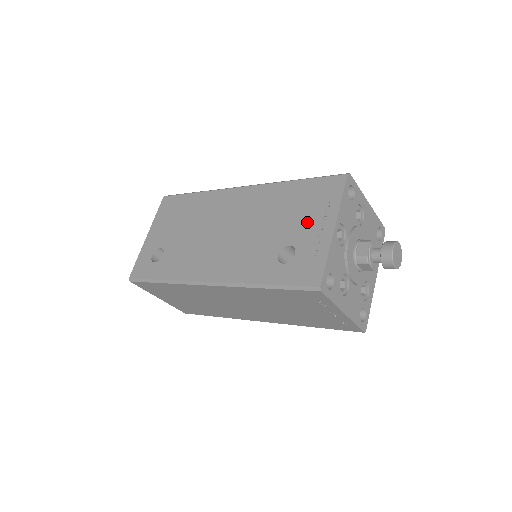
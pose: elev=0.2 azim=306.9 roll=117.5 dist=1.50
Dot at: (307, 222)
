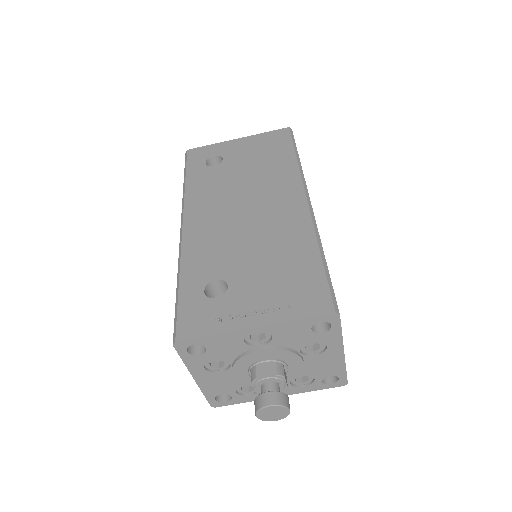
Dot at: (260, 293)
